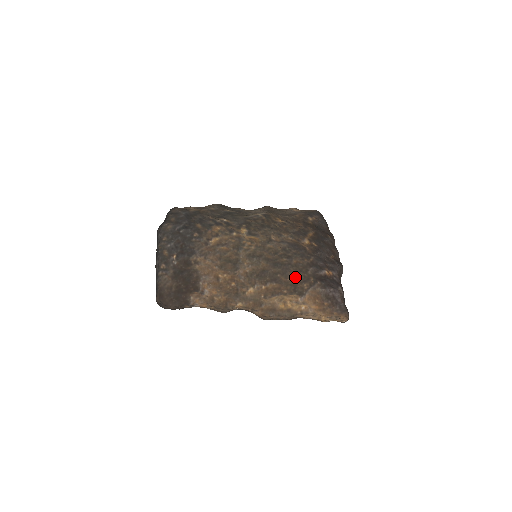
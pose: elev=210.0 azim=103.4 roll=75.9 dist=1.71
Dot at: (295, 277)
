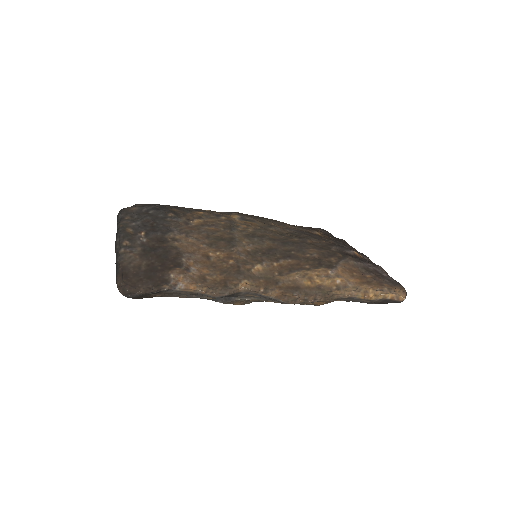
Dot at: (316, 253)
